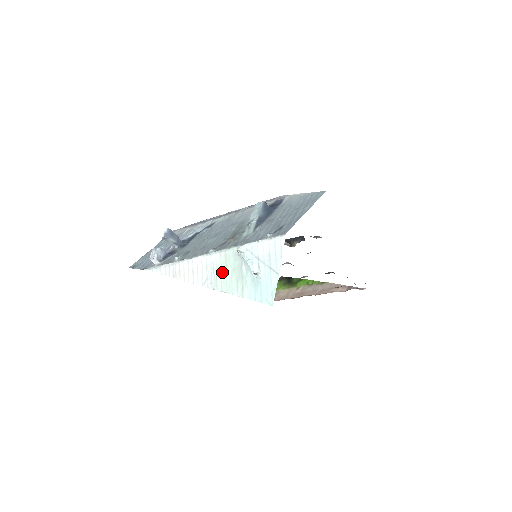
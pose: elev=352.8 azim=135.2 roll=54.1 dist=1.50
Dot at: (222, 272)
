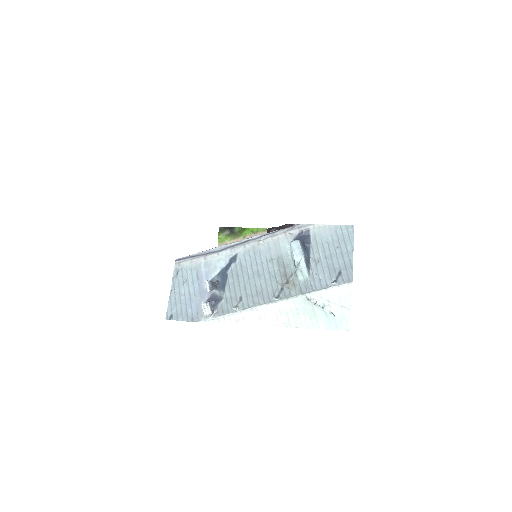
Dot at: (294, 314)
